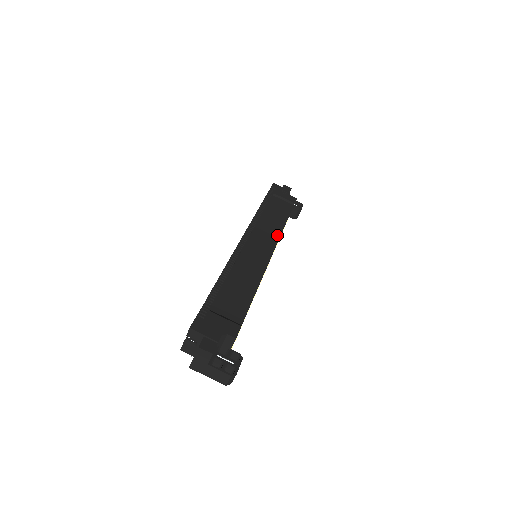
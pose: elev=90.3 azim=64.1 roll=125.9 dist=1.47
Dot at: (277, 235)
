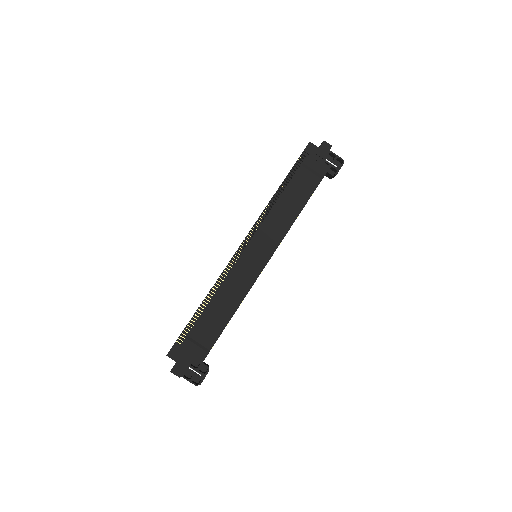
Dot at: (282, 234)
